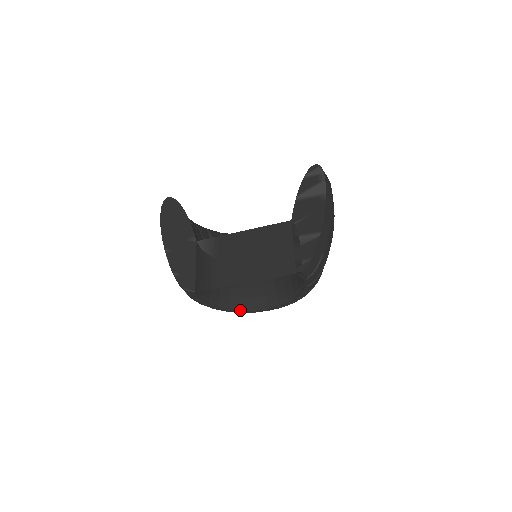
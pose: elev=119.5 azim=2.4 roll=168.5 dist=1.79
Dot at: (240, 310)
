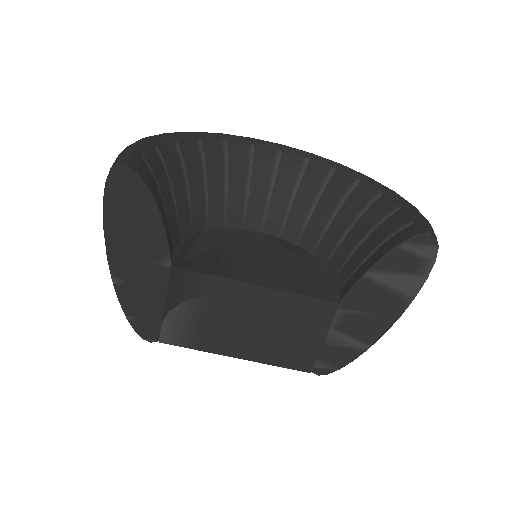
Dot at: occluded
